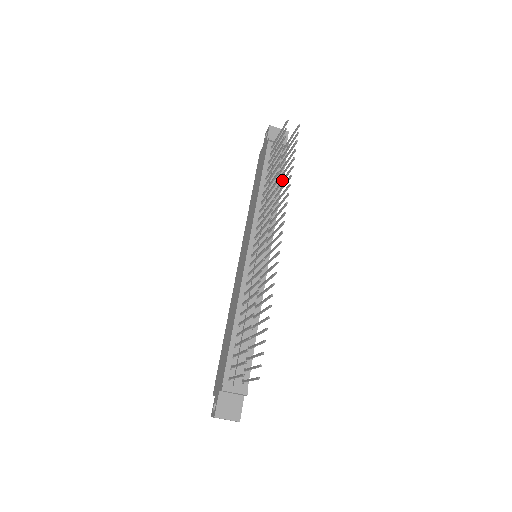
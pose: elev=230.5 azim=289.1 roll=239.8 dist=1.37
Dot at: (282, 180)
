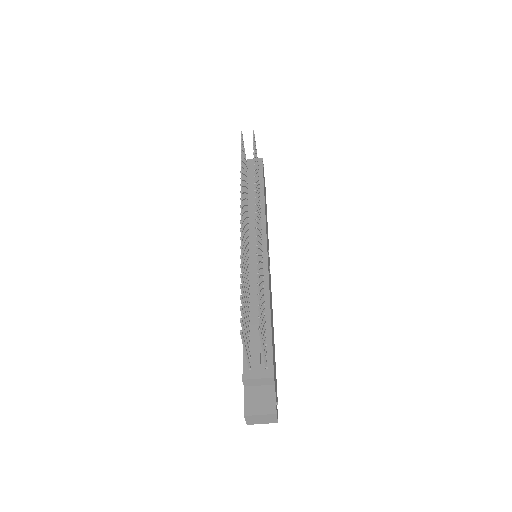
Dot at: occluded
